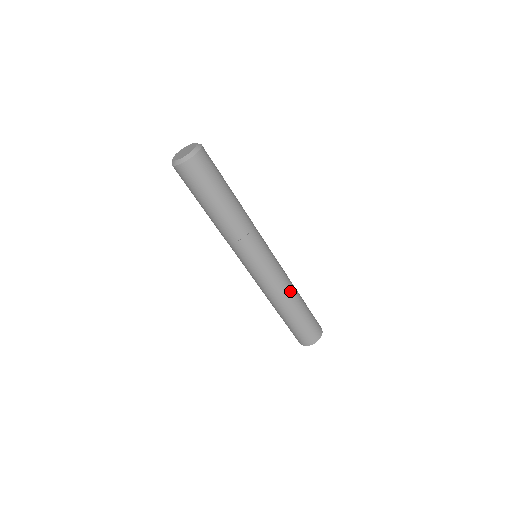
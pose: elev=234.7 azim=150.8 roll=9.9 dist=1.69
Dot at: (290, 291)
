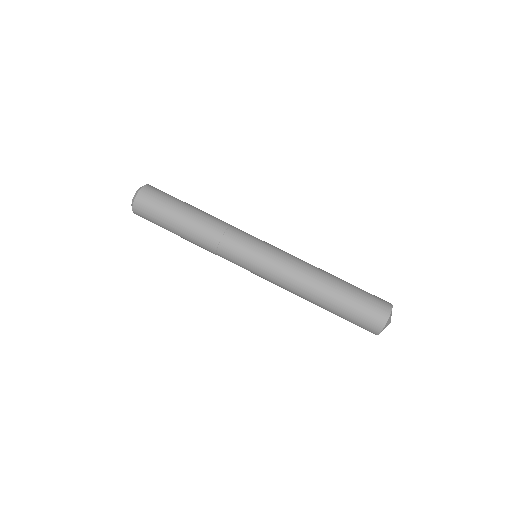
Dot at: (308, 276)
